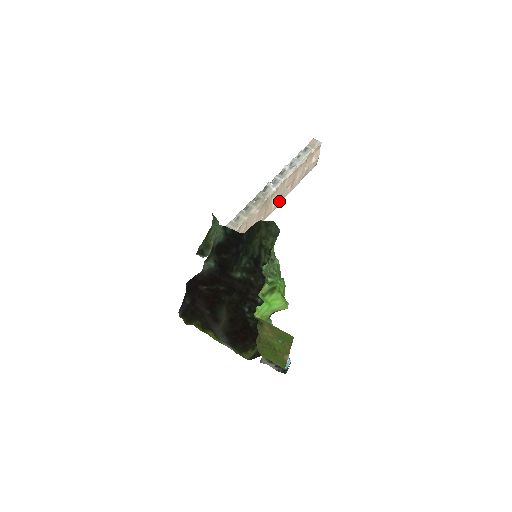
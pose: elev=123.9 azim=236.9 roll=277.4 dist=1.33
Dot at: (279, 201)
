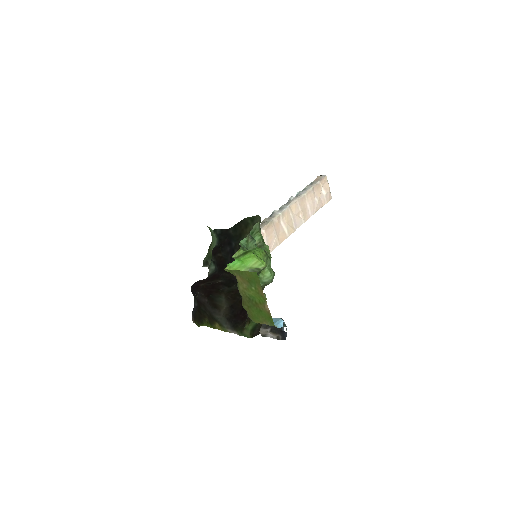
Dot at: (293, 228)
